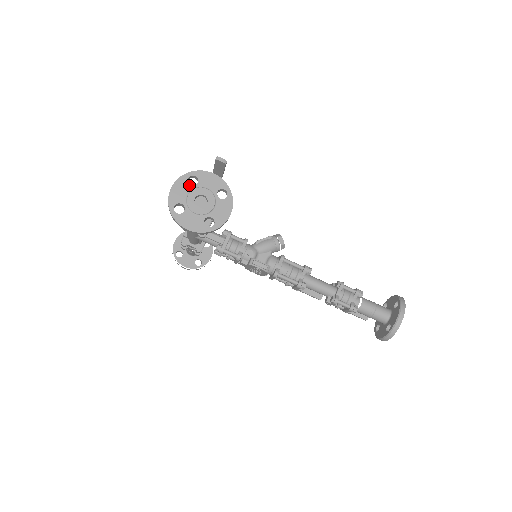
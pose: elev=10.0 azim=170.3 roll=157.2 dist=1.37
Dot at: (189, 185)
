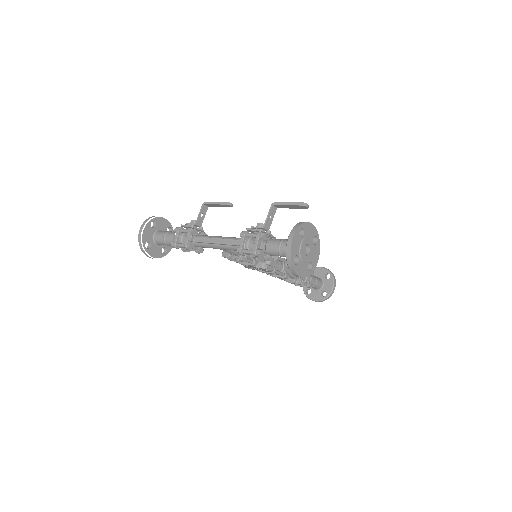
Dot at: (300, 237)
